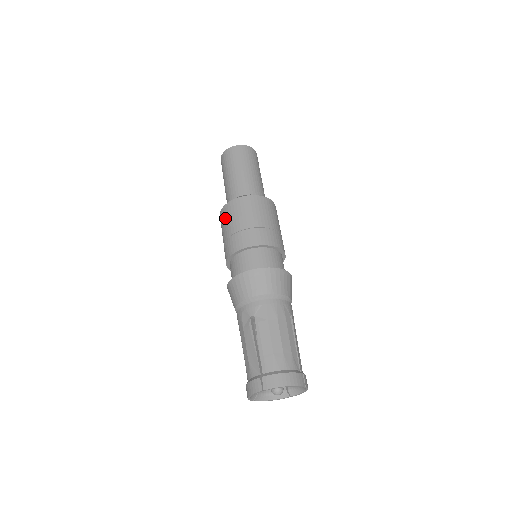
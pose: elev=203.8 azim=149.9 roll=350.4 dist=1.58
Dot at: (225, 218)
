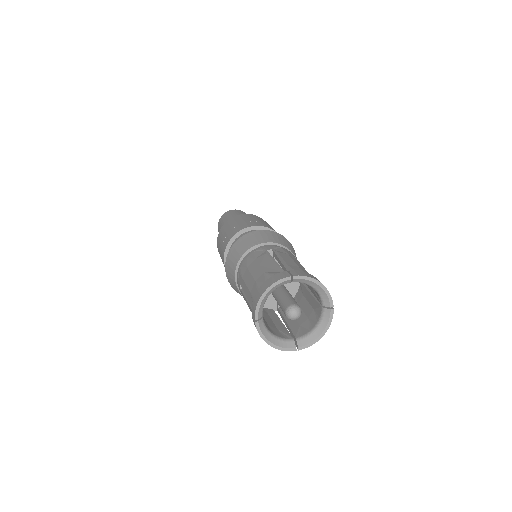
Dot at: (232, 221)
